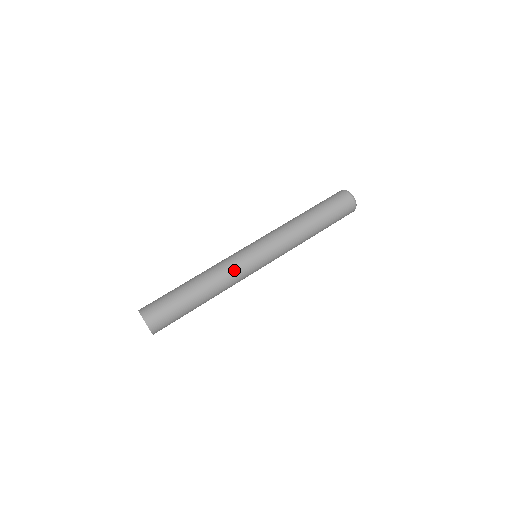
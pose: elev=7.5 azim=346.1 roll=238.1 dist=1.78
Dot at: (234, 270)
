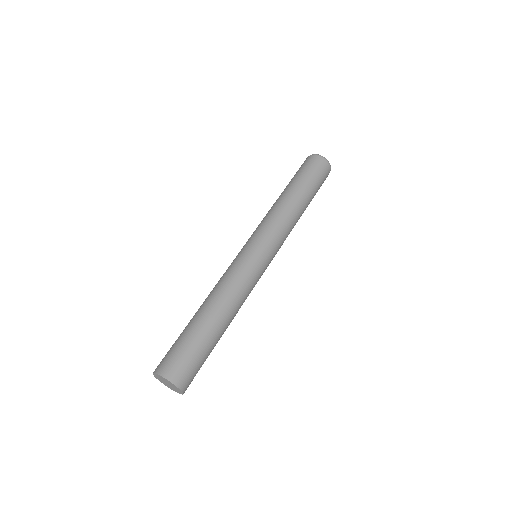
Dot at: (242, 277)
